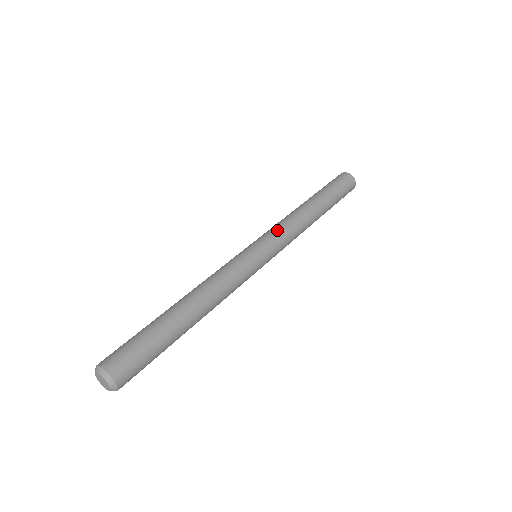
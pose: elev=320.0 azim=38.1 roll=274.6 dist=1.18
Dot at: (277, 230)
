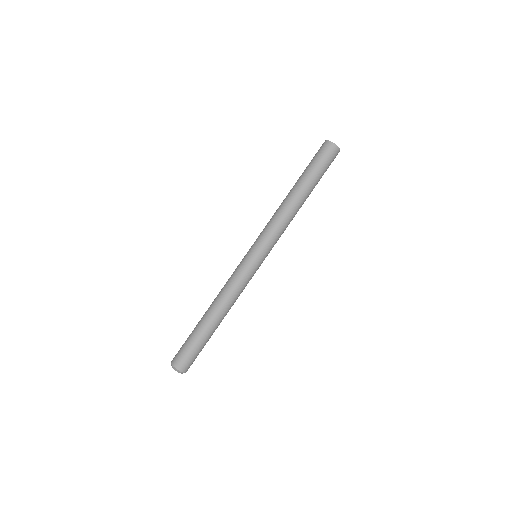
Dot at: (274, 237)
